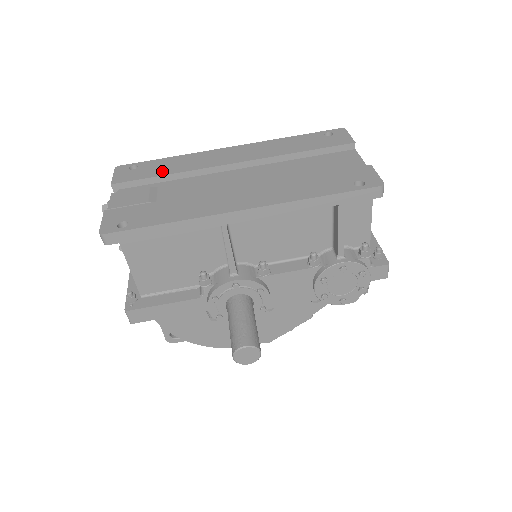
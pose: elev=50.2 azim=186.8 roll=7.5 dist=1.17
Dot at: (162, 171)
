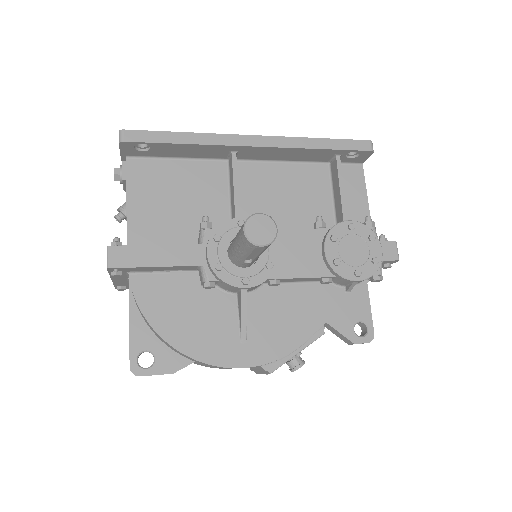
Dot at: occluded
